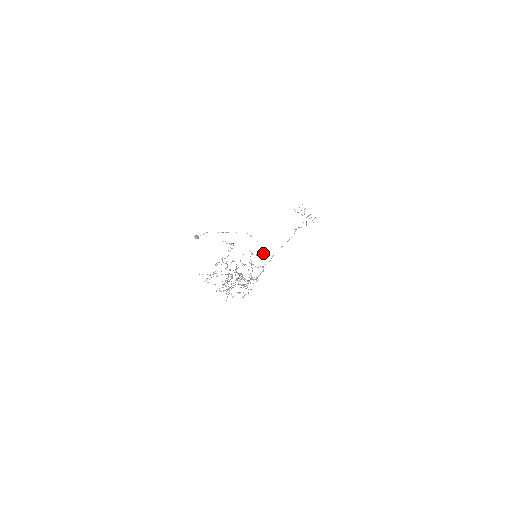
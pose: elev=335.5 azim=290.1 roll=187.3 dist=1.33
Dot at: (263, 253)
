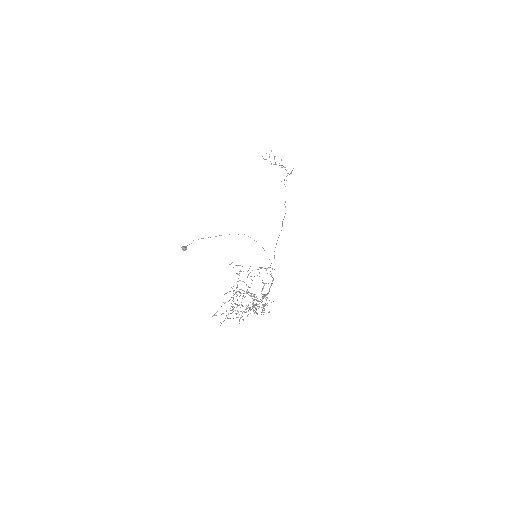
Dot at: occluded
